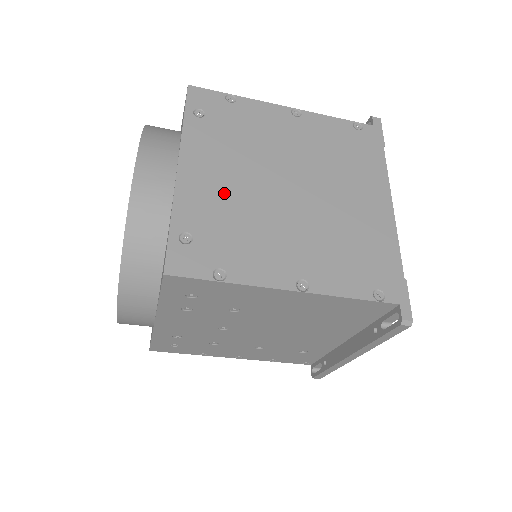
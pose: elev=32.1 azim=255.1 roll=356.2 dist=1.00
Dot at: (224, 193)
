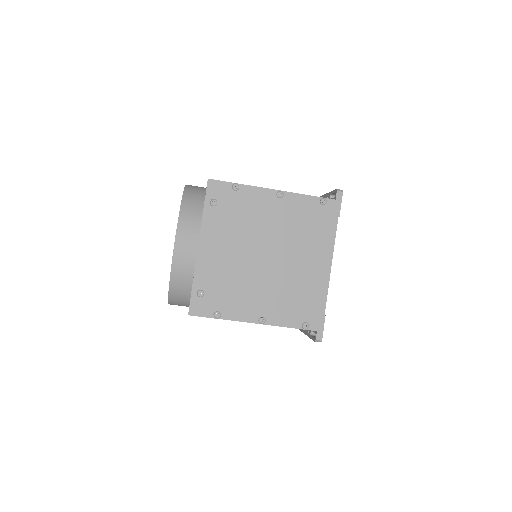
Dot at: (224, 263)
